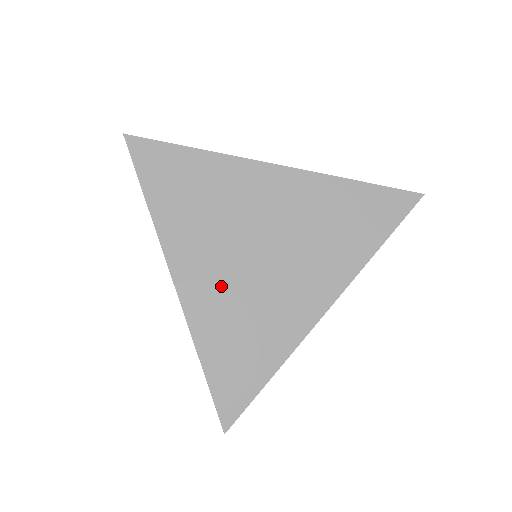
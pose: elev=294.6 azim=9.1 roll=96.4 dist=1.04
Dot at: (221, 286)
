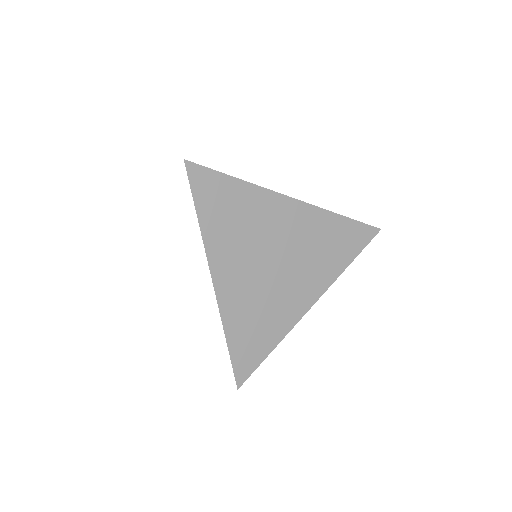
Dot at: (246, 287)
